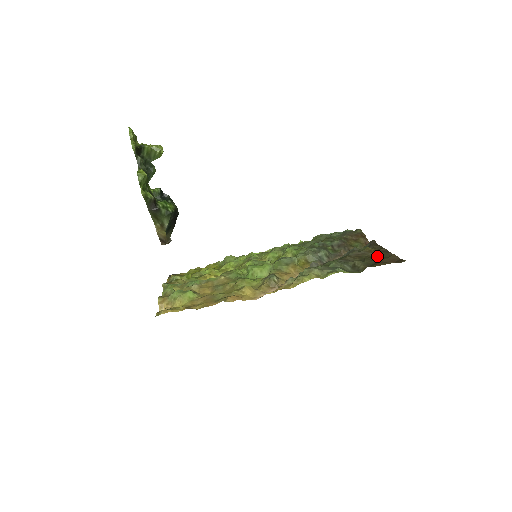
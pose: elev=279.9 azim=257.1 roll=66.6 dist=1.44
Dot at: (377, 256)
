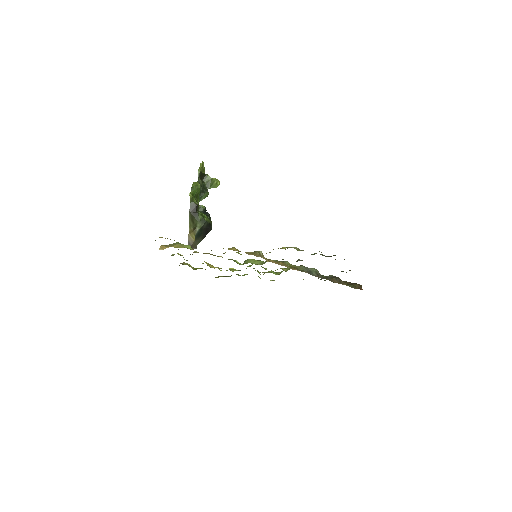
Dot at: occluded
